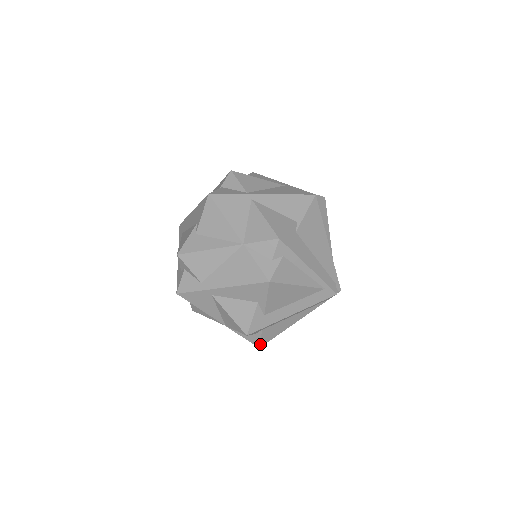
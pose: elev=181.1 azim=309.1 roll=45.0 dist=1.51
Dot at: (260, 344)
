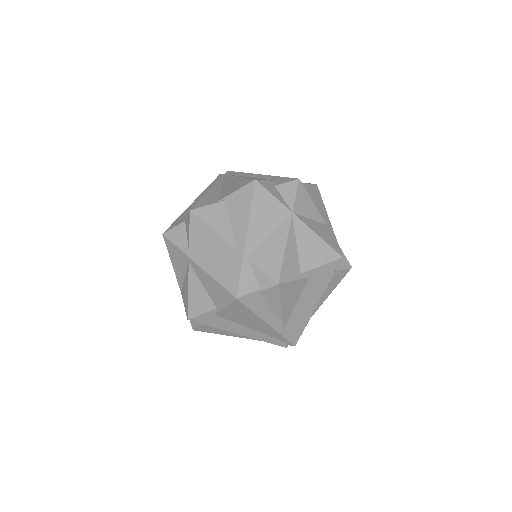
Dot at: occluded
